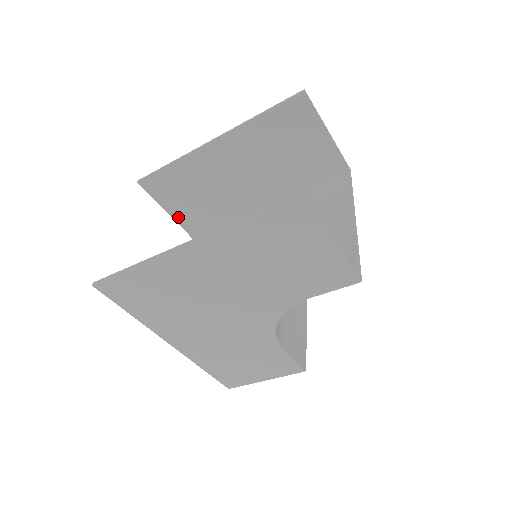
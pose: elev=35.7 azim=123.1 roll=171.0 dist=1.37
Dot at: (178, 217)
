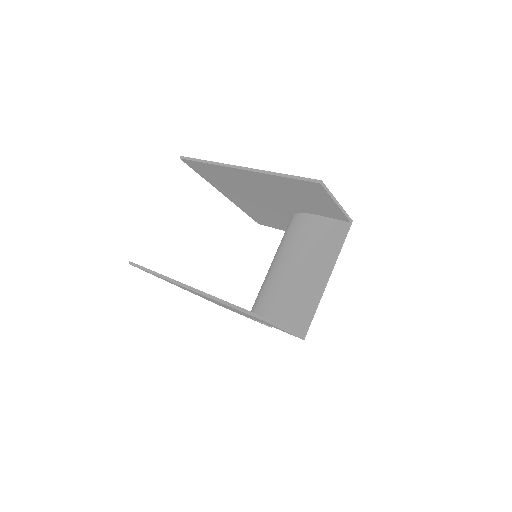
Dot at: (211, 182)
